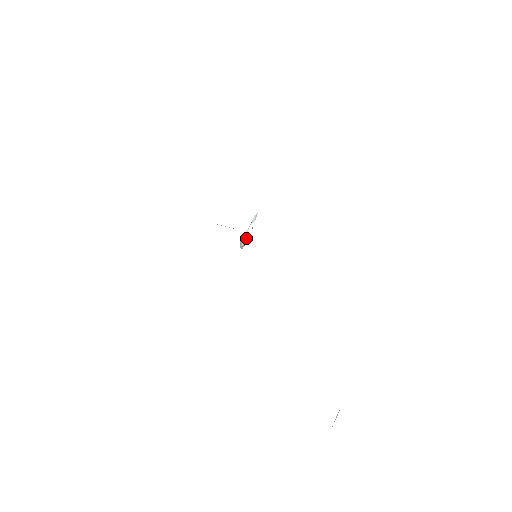
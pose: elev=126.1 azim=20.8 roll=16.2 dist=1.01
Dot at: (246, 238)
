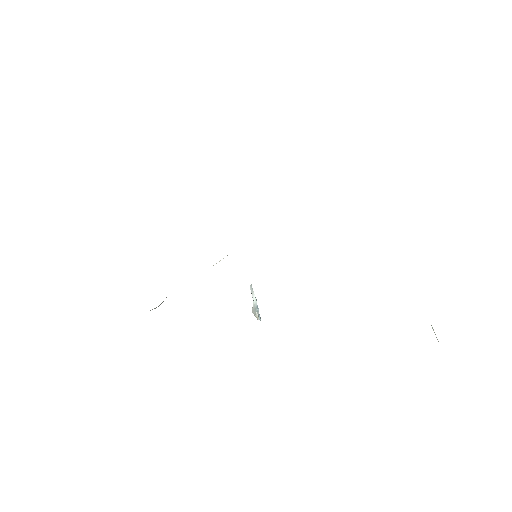
Dot at: (256, 307)
